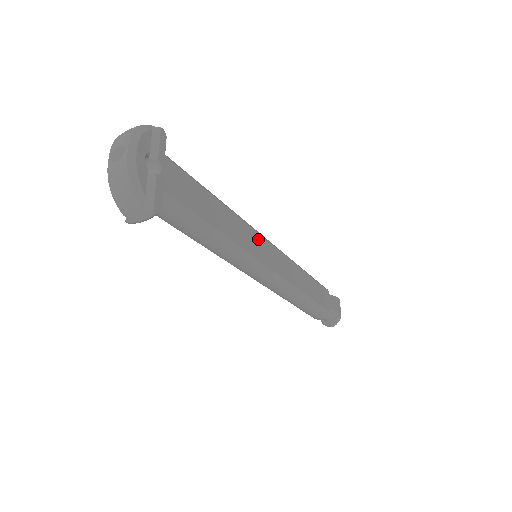
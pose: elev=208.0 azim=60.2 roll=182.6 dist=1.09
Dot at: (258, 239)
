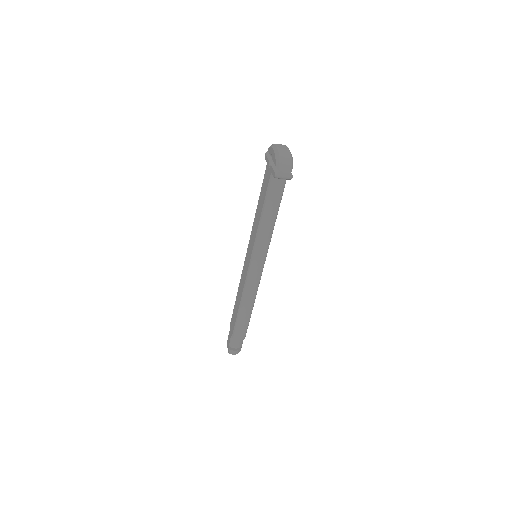
Dot at: occluded
